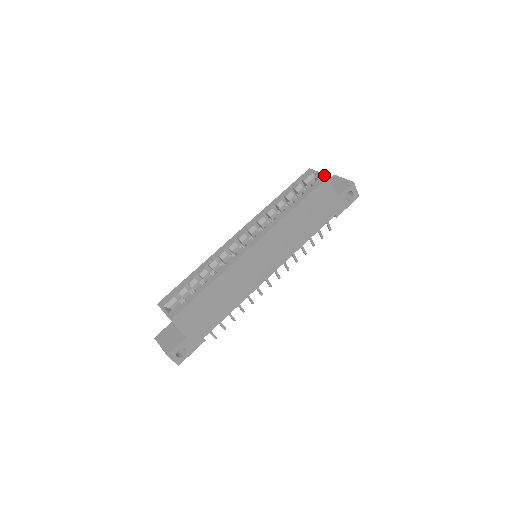
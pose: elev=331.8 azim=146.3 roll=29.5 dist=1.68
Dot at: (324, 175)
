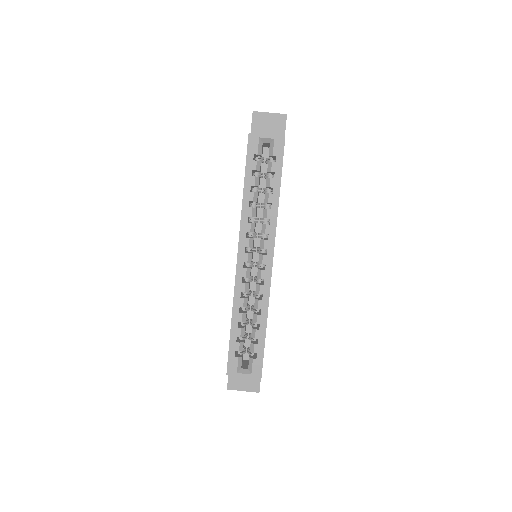
Dot at: (278, 138)
